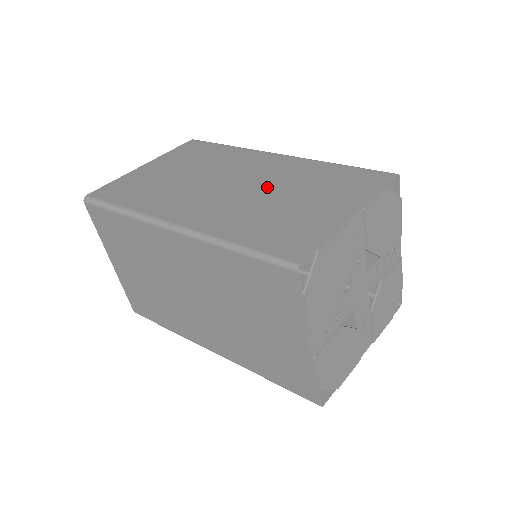
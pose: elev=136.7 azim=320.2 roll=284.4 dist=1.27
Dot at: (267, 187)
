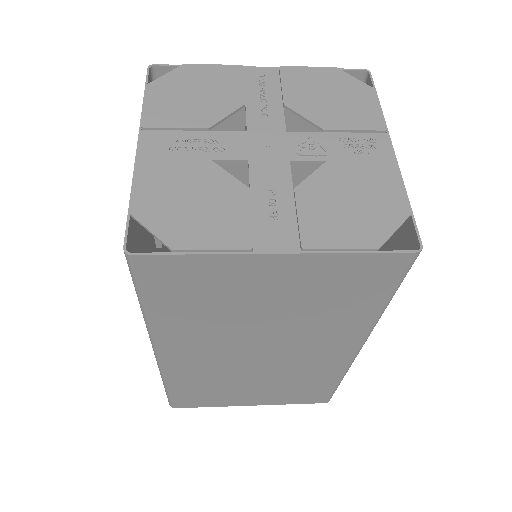
Dot at: occluded
